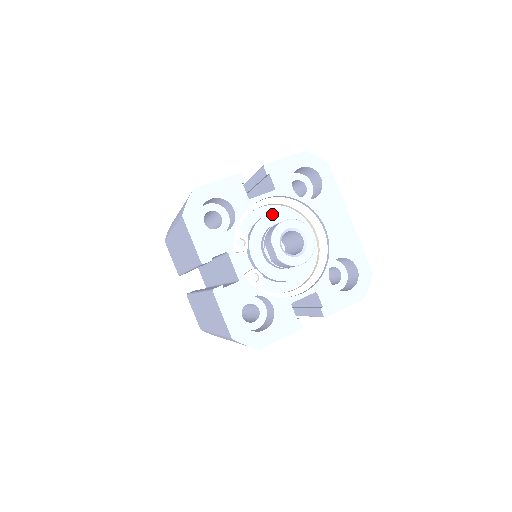
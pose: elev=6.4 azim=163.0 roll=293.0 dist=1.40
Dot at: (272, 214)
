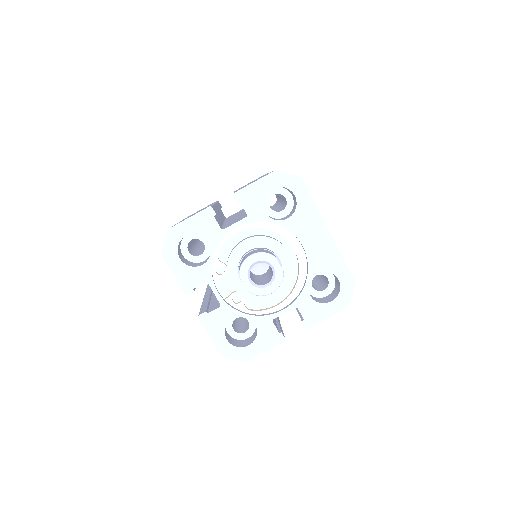
Dot at: (246, 241)
